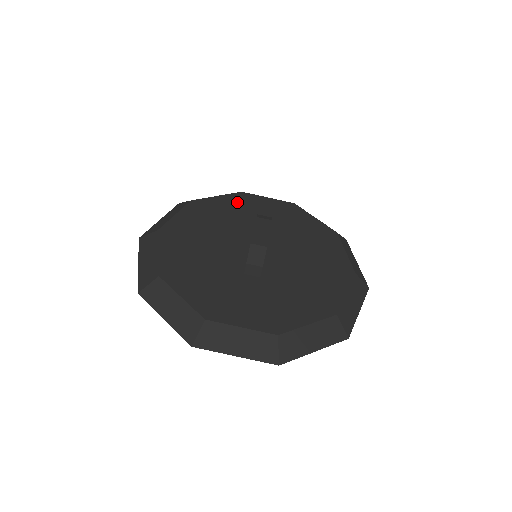
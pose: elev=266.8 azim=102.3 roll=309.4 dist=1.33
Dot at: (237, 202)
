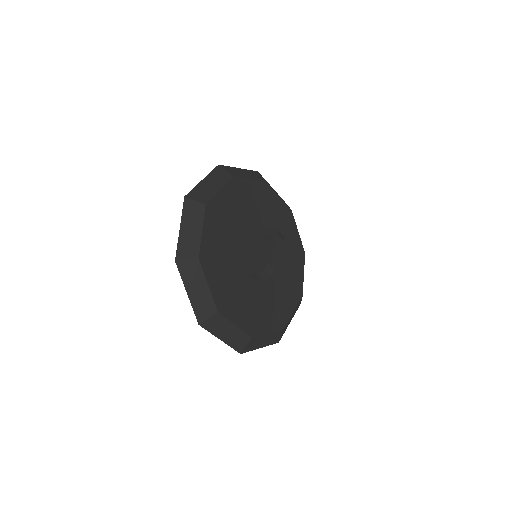
Dot at: (261, 193)
